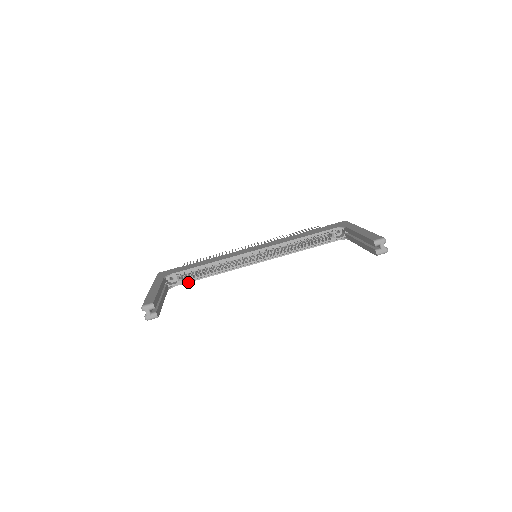
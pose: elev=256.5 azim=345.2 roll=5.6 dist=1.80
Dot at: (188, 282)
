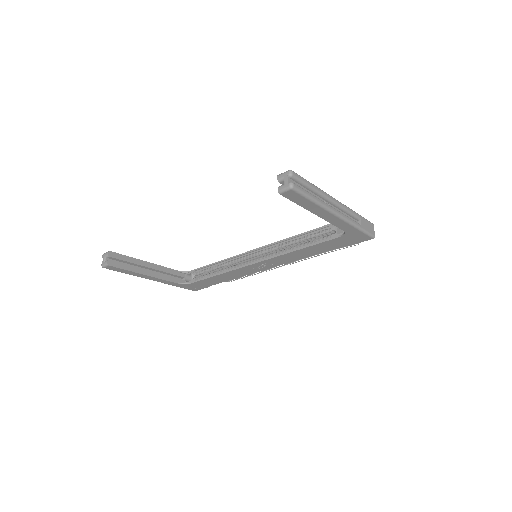
Dot at: (199, 280)
